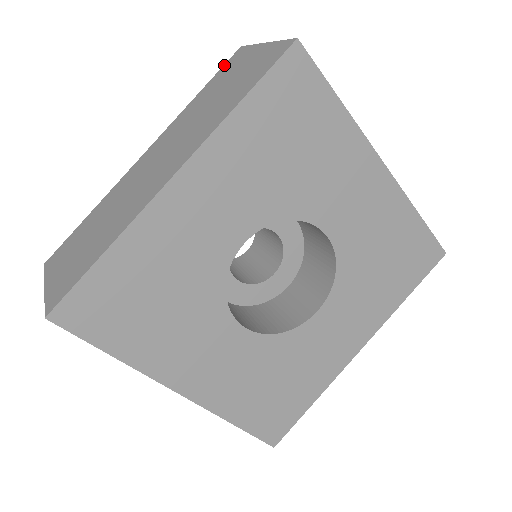
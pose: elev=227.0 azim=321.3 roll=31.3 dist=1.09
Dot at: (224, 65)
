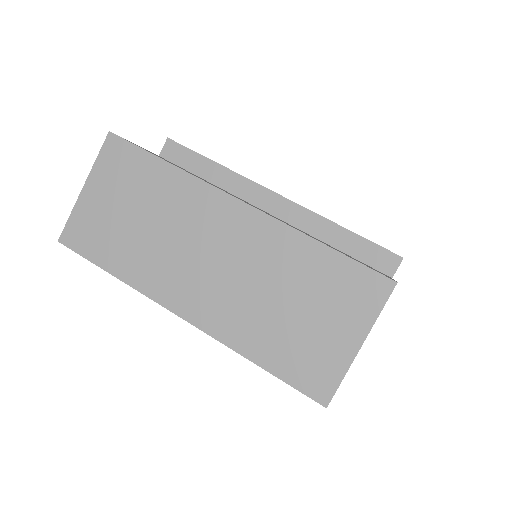
Dot at: (366, 269)
